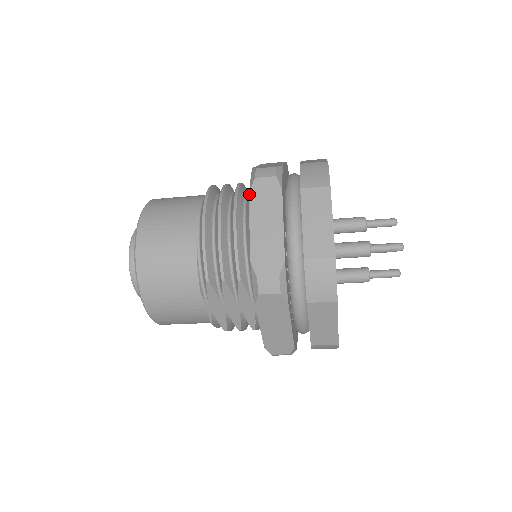
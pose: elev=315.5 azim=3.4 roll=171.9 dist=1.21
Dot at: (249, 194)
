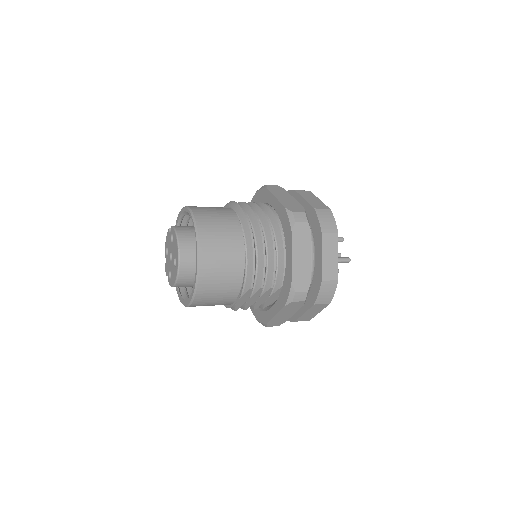
Dot at: (292, 233)
